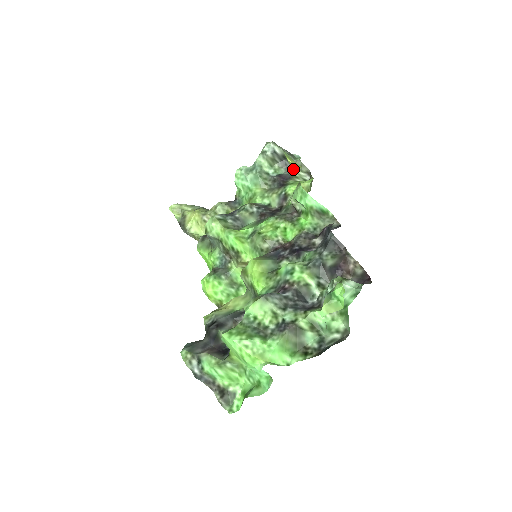
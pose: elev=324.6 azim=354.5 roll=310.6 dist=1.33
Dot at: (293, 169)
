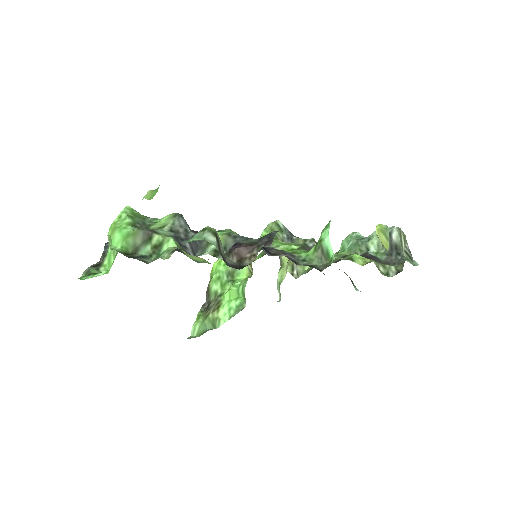
Dot at: (392, 262)
